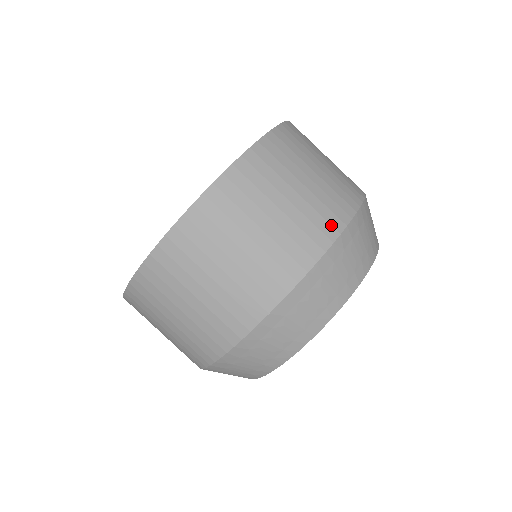
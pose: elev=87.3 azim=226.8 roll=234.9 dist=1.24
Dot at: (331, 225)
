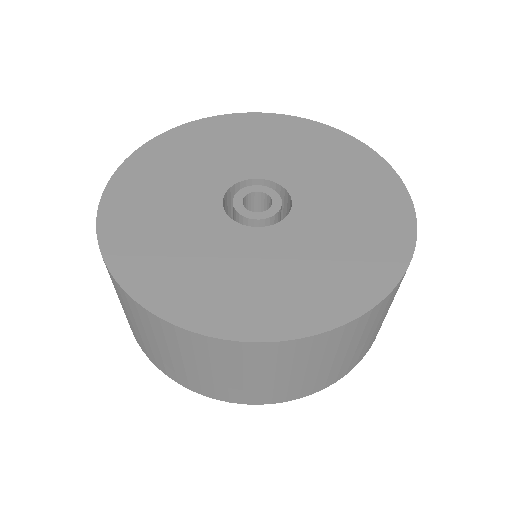
Dot at: occluded
